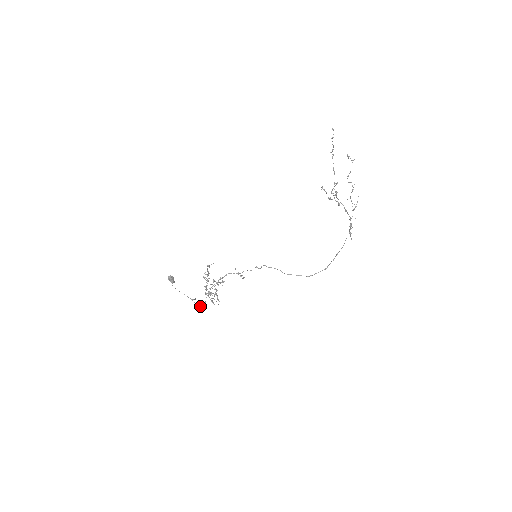
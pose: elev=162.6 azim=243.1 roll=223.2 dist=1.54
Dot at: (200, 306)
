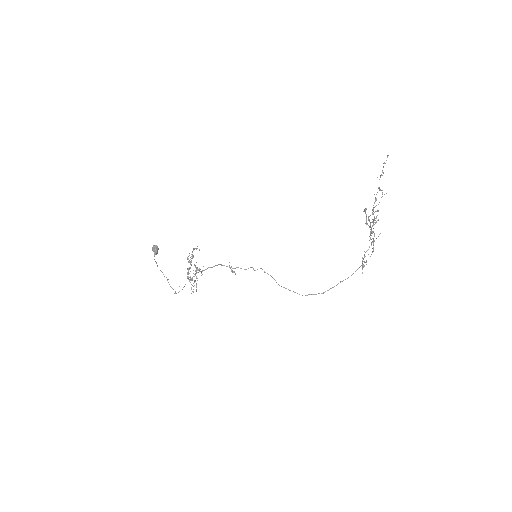
Dot at: (173, 289)
